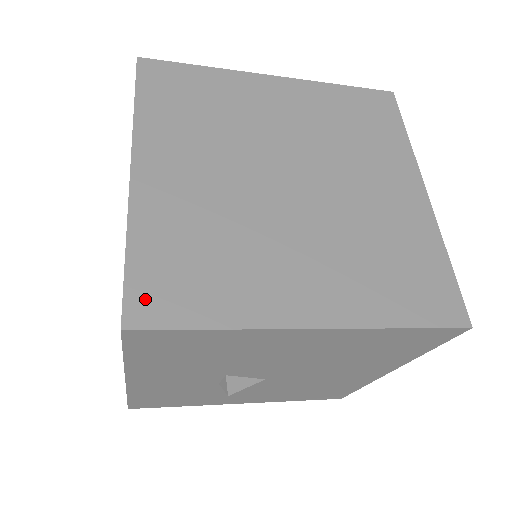
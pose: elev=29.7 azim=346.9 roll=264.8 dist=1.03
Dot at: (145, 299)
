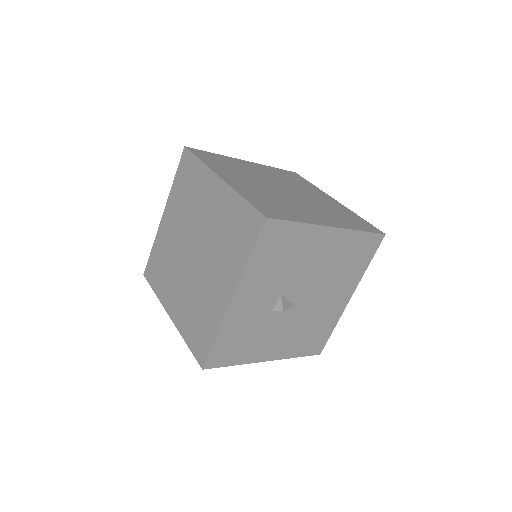
Dot at: (266, 211)
